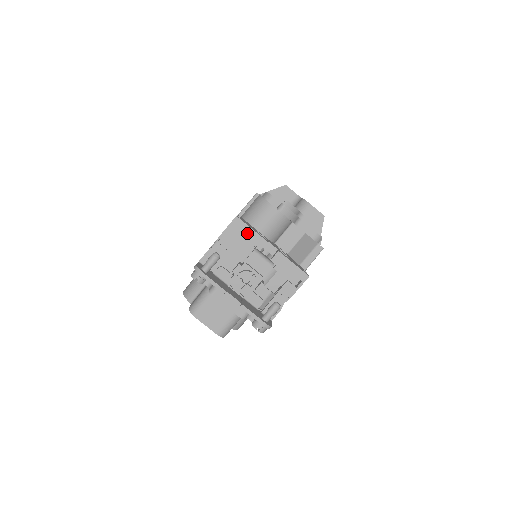
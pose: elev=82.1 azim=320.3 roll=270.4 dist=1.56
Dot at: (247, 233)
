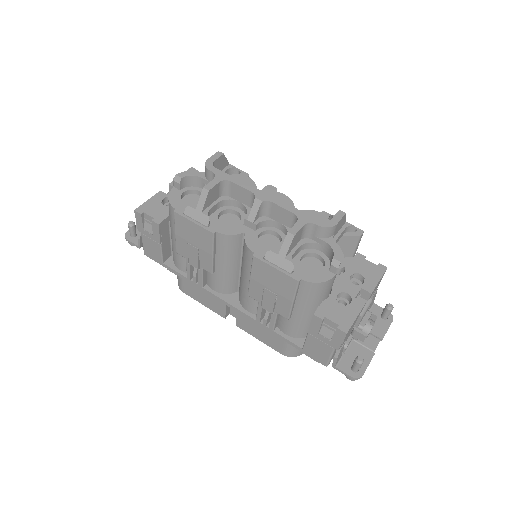
Dot at: occluded
